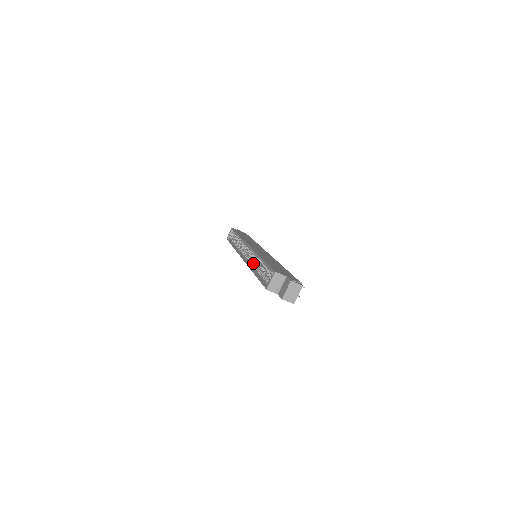
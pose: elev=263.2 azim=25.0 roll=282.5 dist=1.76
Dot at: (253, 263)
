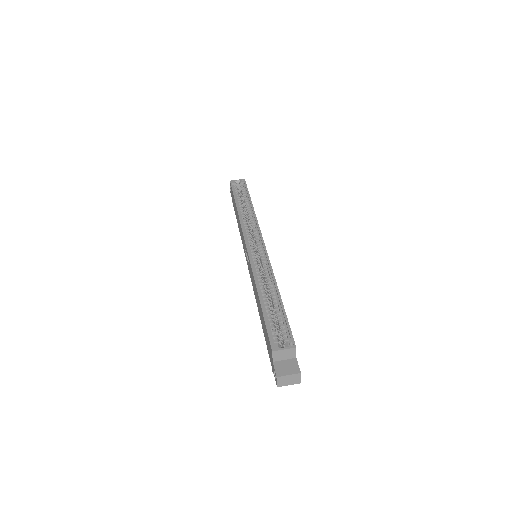
Dot at: (261, 278)
